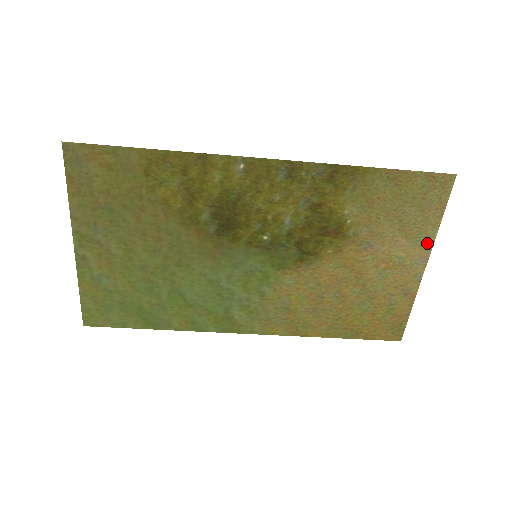
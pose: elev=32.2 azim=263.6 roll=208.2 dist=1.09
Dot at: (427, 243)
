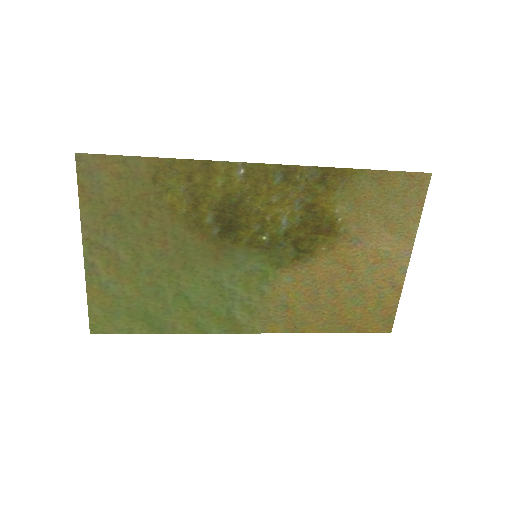
Dot at: (410, 237)
